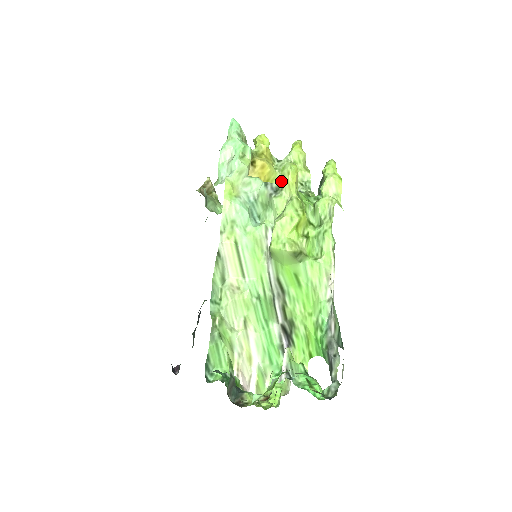
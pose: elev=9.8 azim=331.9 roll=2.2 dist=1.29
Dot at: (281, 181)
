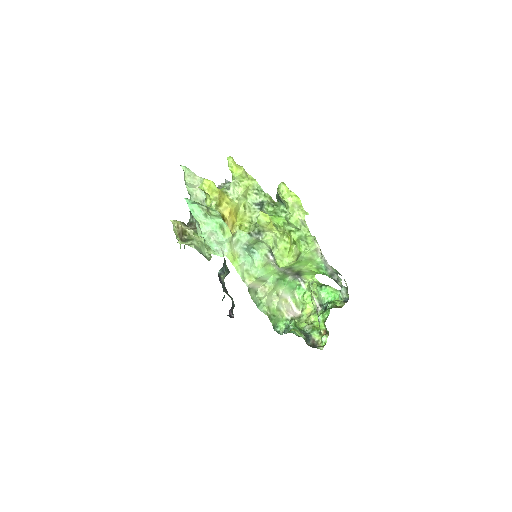
Dot at: (261, 228)
